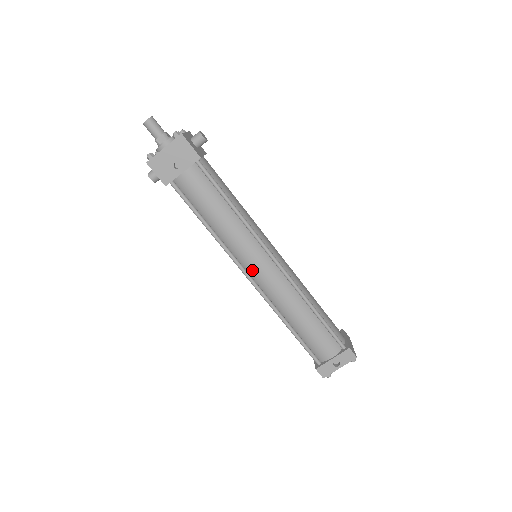
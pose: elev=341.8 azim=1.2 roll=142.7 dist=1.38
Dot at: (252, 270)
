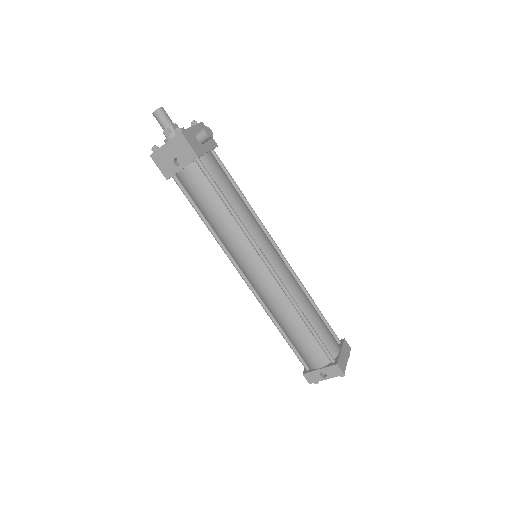
Dot at: (246, 271)
